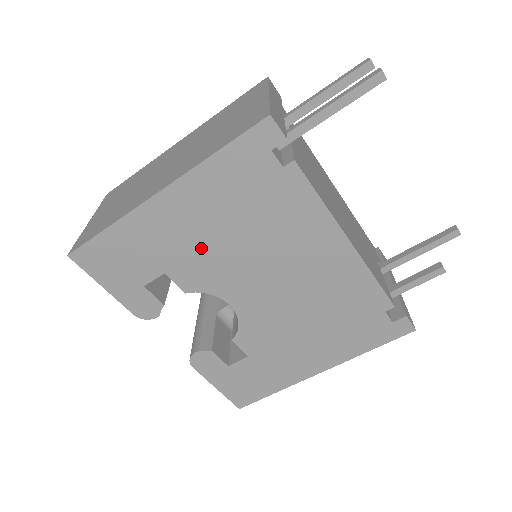
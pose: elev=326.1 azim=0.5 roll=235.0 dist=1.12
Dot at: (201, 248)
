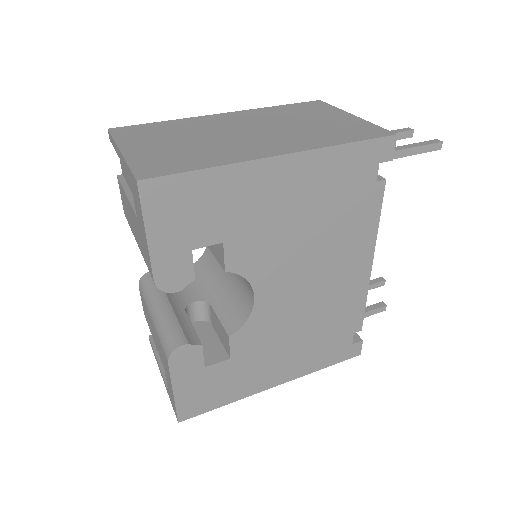
Dot at: (273, 228)
